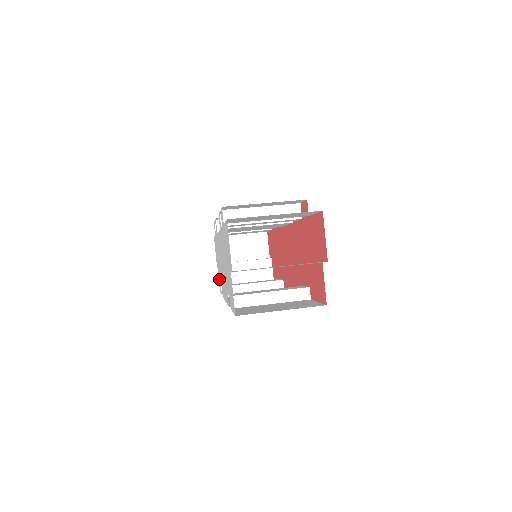
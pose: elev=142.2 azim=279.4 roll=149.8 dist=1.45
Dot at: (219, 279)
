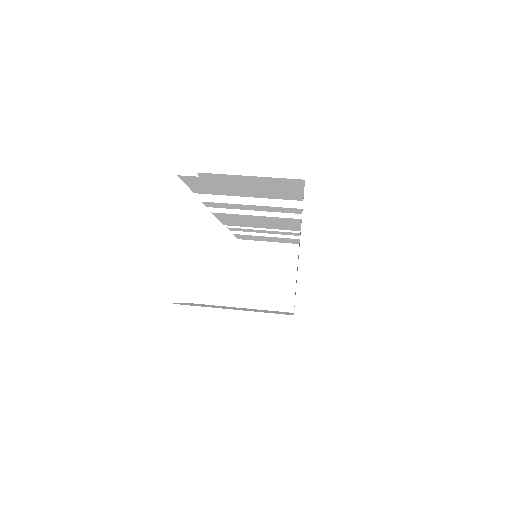
Dot at: occluded
